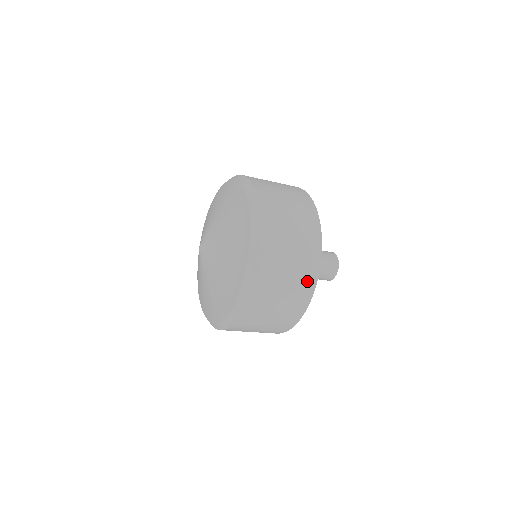
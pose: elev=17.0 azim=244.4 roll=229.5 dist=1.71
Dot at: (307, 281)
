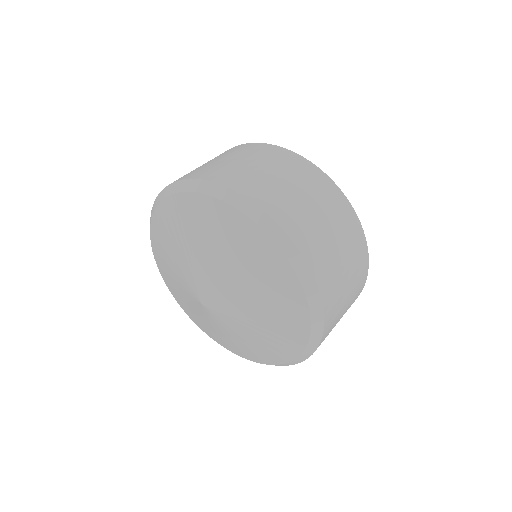
Dot at: occluded
